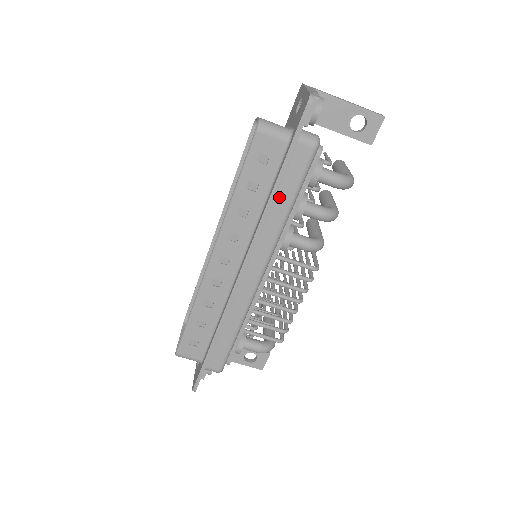
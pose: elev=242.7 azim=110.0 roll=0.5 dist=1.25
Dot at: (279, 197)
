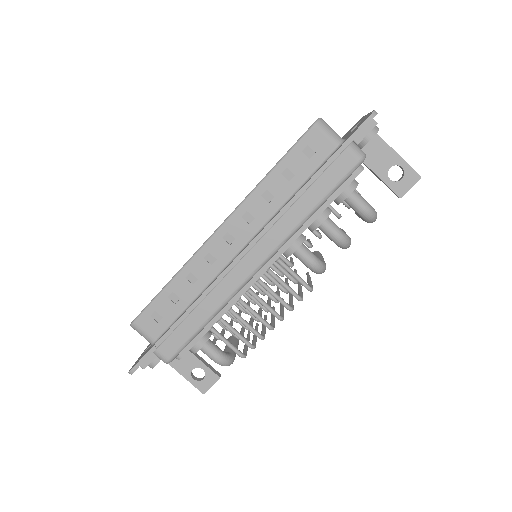
Dot at: (309, 194)
